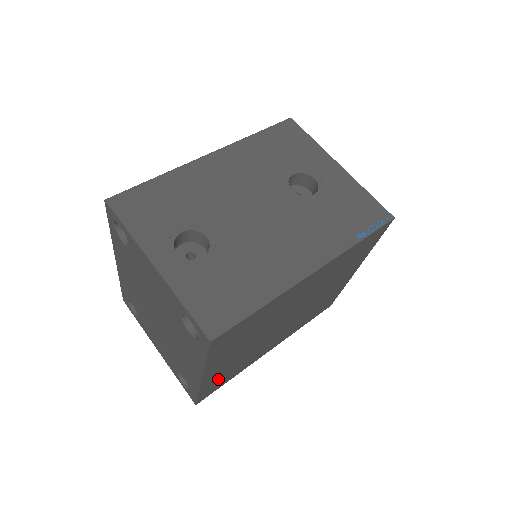
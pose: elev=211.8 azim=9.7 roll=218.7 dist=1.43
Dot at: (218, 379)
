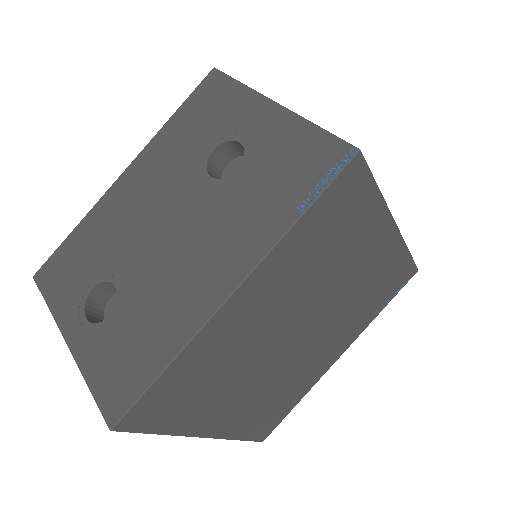
Dot at: (257, 418)
